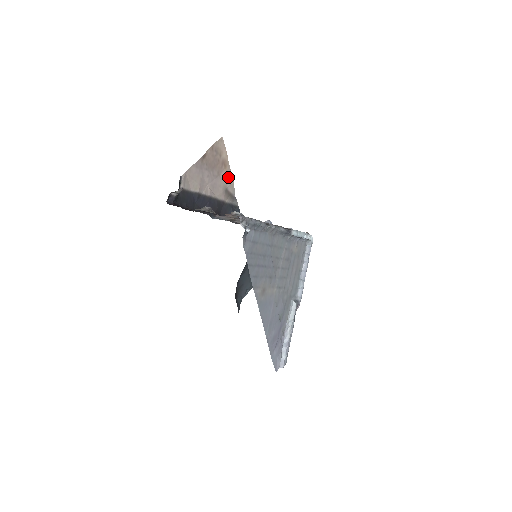
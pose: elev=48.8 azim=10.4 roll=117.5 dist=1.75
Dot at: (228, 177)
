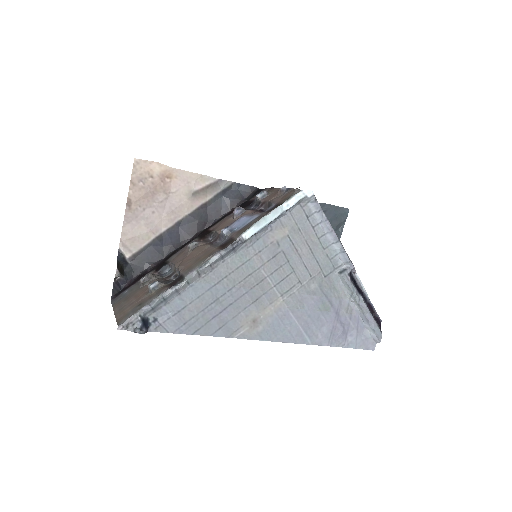
Dot at: (185, 180)
